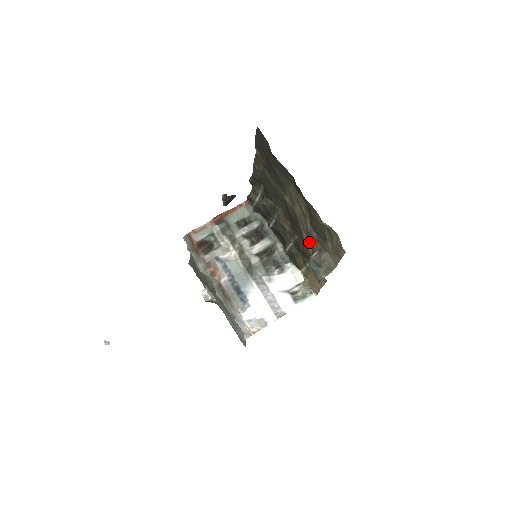
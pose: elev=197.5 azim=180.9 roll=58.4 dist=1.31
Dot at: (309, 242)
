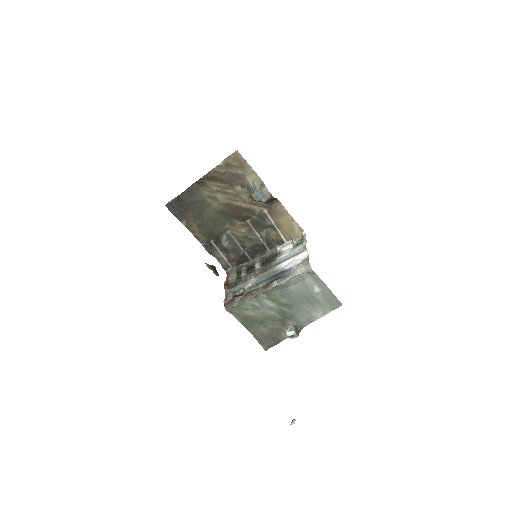
Dot at: (248, 203)
